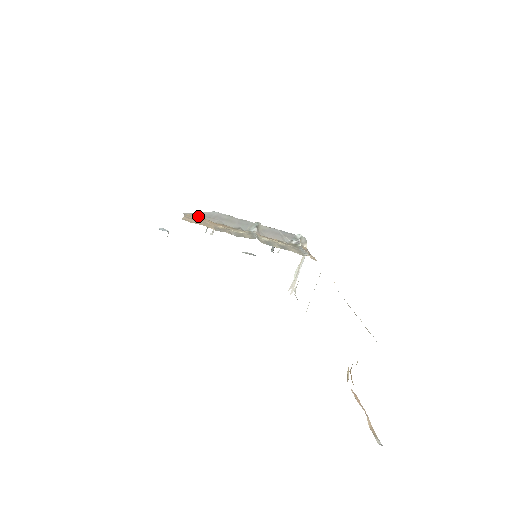
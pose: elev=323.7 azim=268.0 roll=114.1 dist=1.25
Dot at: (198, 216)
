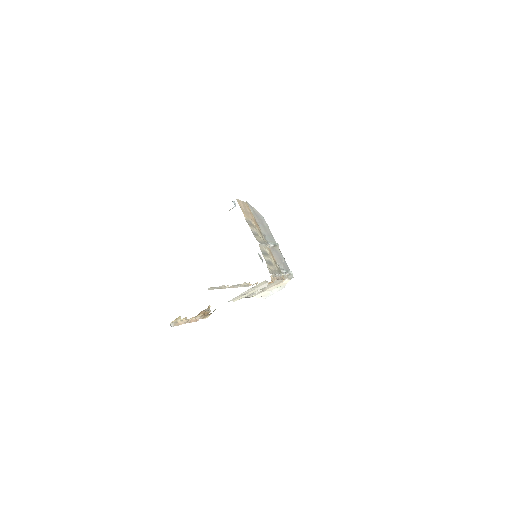
Dot at: (252, 210)
